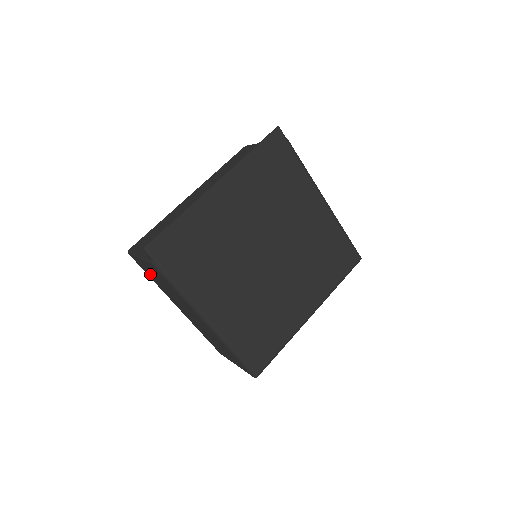
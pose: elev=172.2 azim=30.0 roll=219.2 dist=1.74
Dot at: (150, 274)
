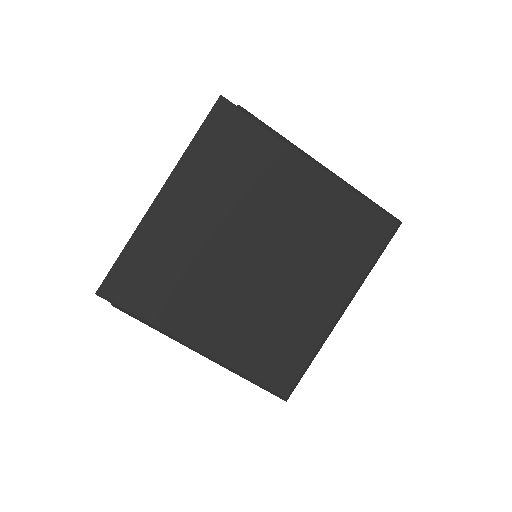
Dot at: occluded
